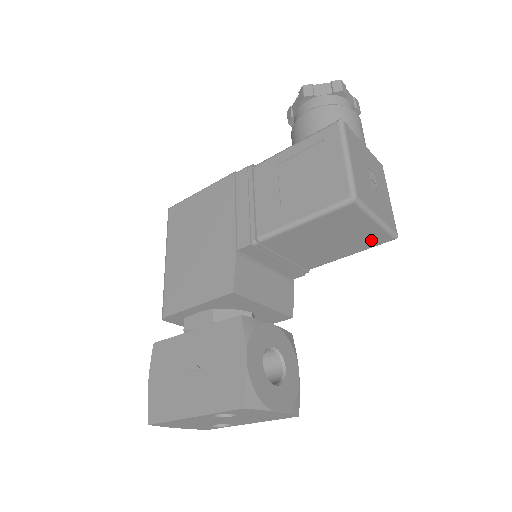
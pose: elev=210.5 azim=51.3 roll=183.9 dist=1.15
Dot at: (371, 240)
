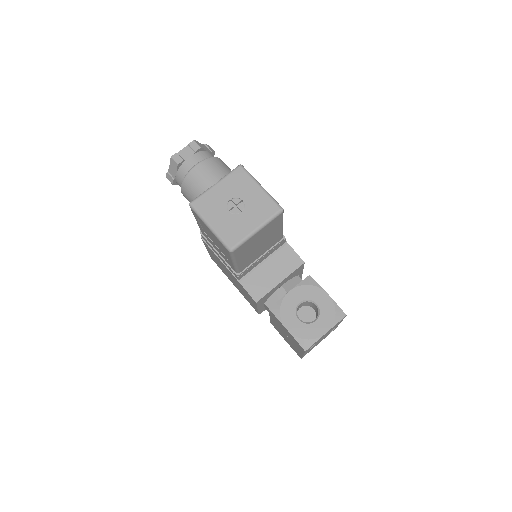
Dot at: (275, 224)
